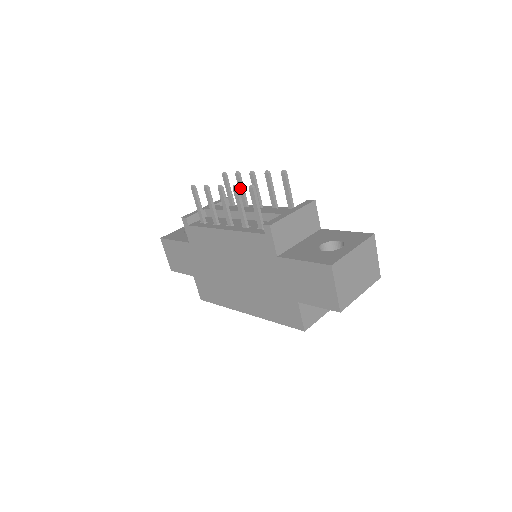
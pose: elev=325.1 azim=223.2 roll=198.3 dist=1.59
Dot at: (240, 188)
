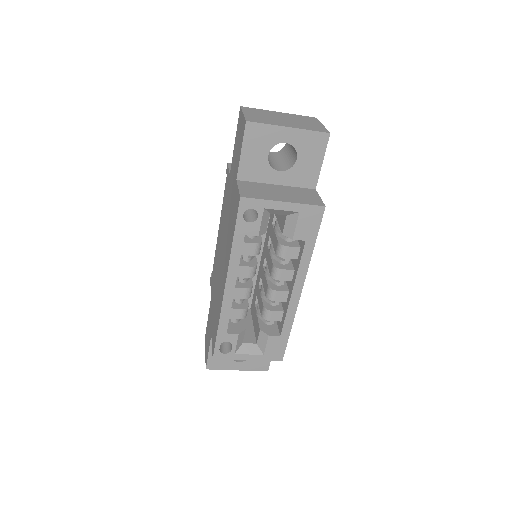
Dot at: occluded
